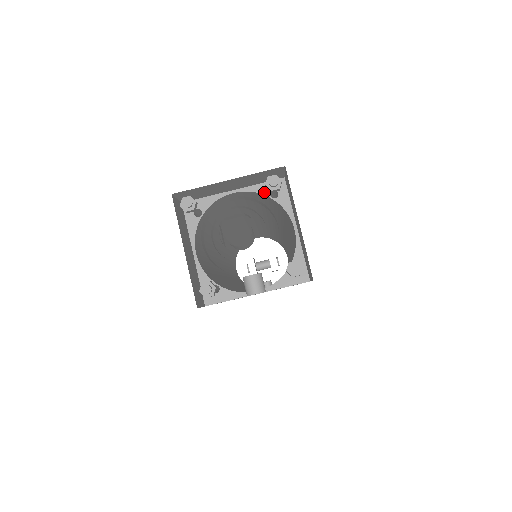
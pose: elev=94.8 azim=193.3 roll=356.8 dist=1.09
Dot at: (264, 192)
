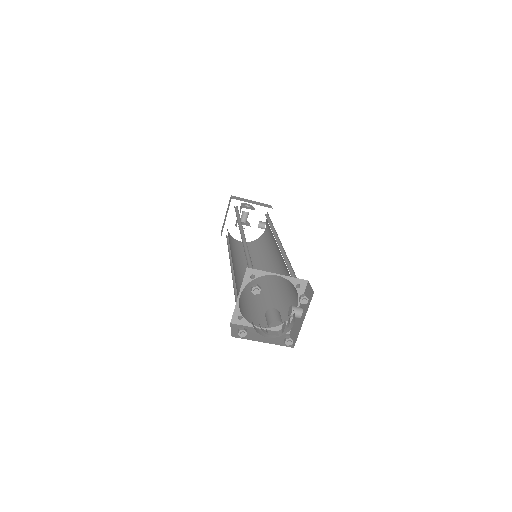
Dot at: (249, 281)
